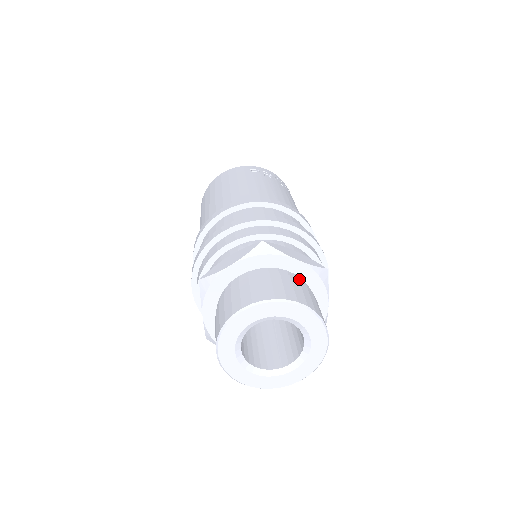
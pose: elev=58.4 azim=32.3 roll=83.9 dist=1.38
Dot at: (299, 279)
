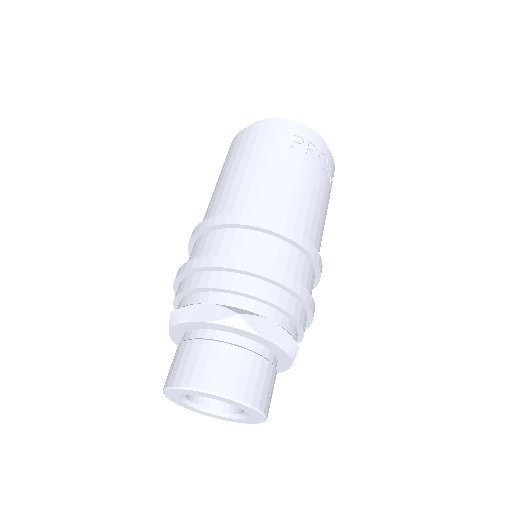
Dot at: (265, 352)
